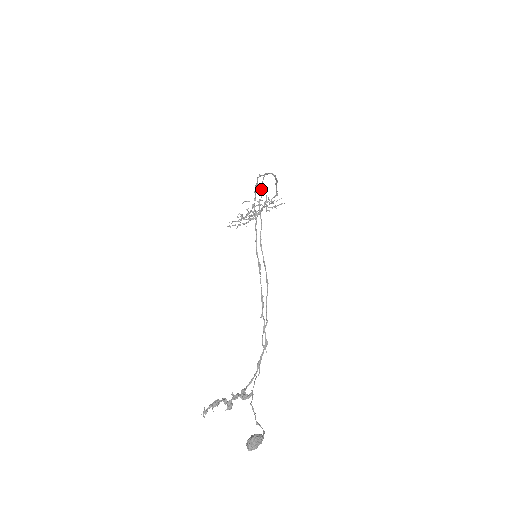
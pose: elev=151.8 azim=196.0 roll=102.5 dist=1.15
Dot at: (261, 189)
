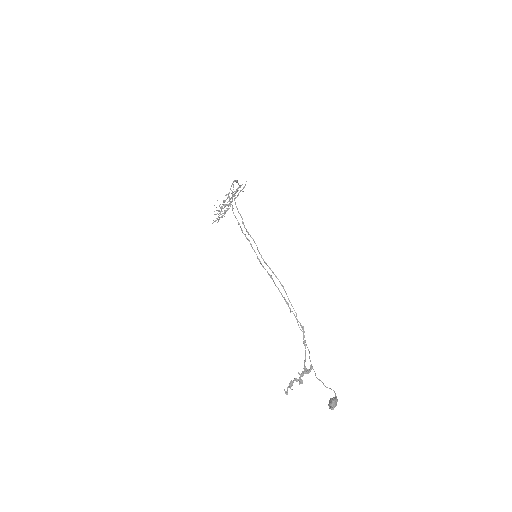
Dot at: (238, 212)
